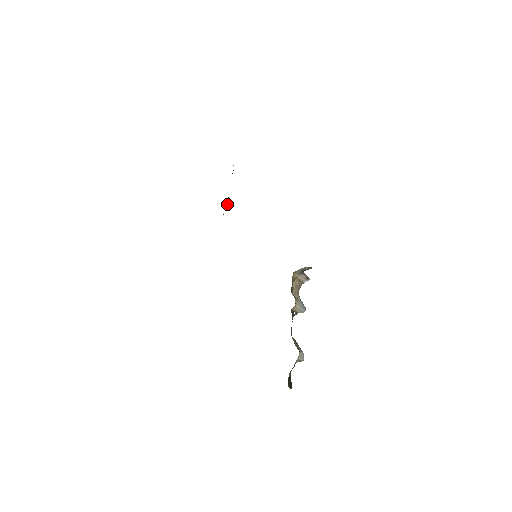
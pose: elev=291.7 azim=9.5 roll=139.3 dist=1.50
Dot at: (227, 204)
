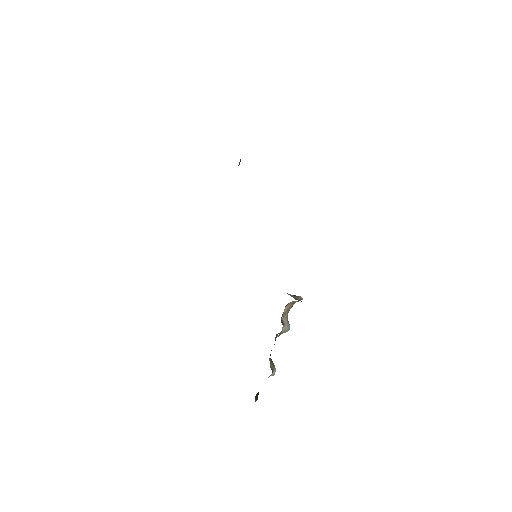
Dot at: (239, 162)
